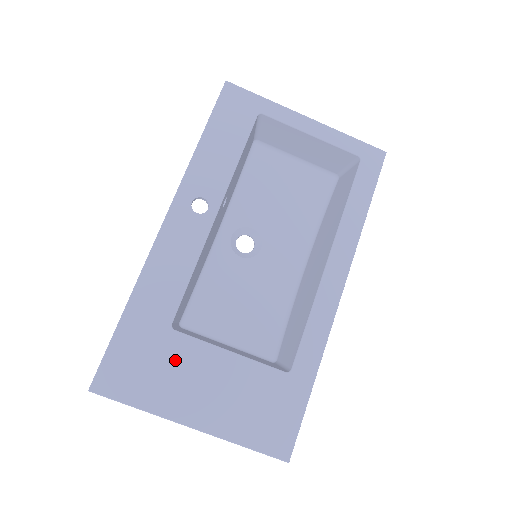
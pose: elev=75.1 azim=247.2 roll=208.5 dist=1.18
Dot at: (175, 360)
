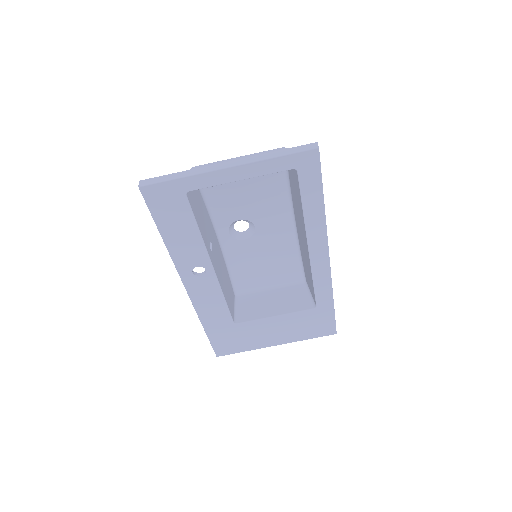
Dot at: (248, 332)
